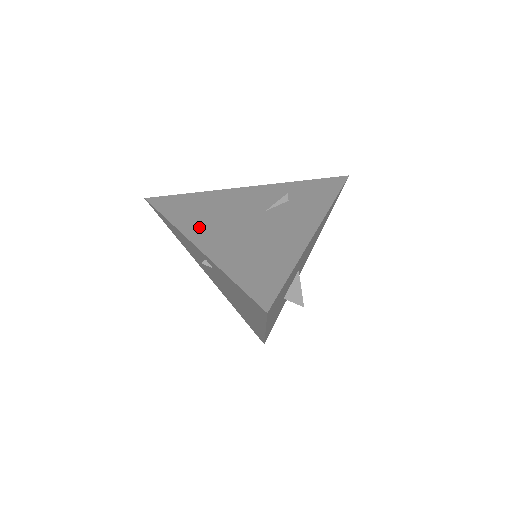
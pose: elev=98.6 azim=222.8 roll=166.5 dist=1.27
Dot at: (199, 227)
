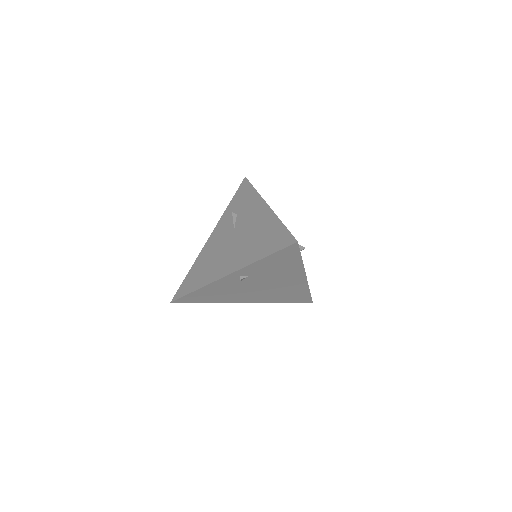
Dot at: (217, 271)
